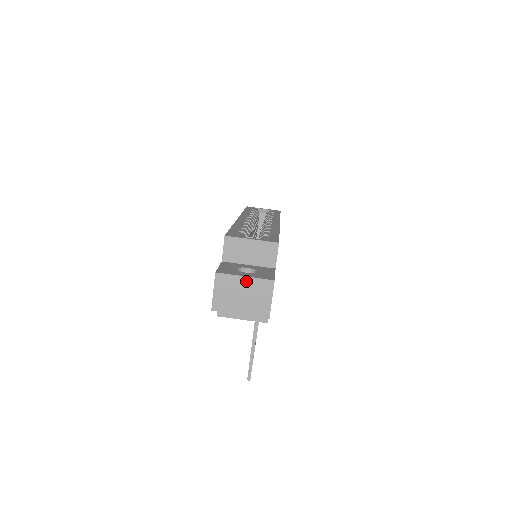
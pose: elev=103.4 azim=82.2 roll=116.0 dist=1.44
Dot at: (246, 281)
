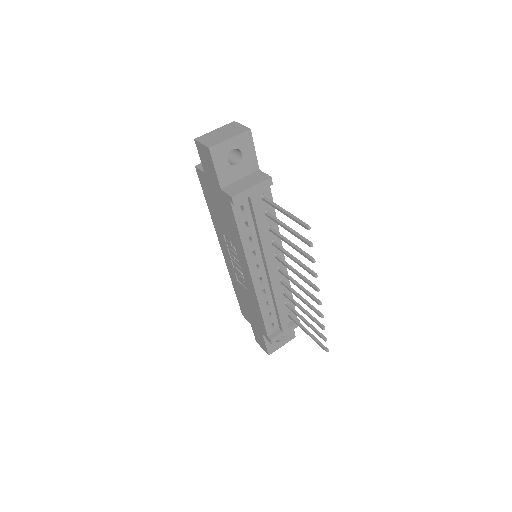
Dot at: (217, 130)
